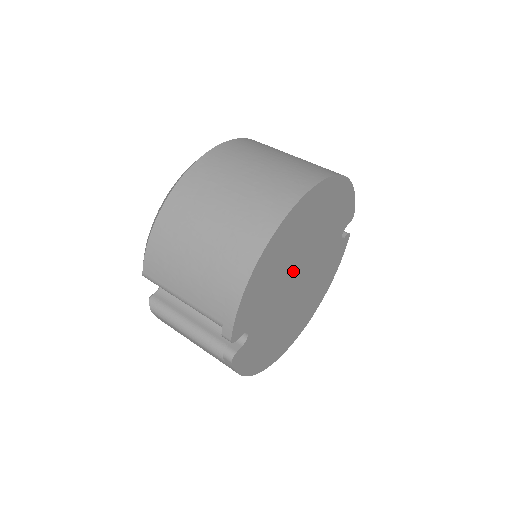
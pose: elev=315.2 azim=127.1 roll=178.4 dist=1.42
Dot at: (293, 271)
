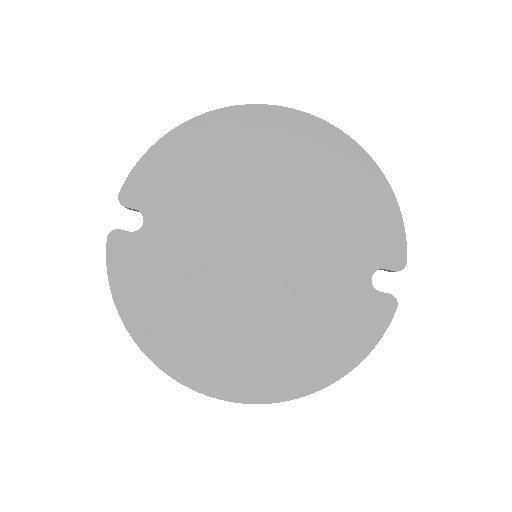
Dot at: (245, 213)
